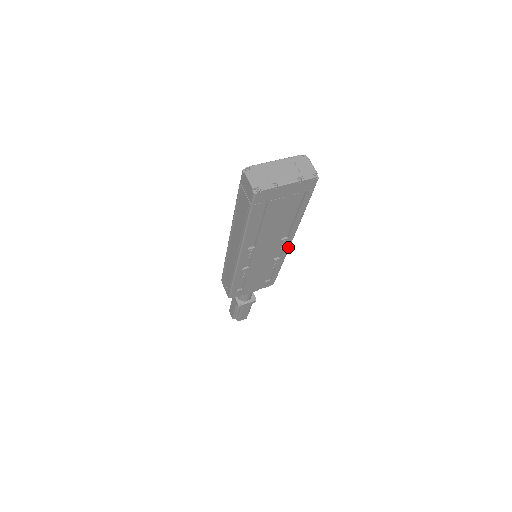
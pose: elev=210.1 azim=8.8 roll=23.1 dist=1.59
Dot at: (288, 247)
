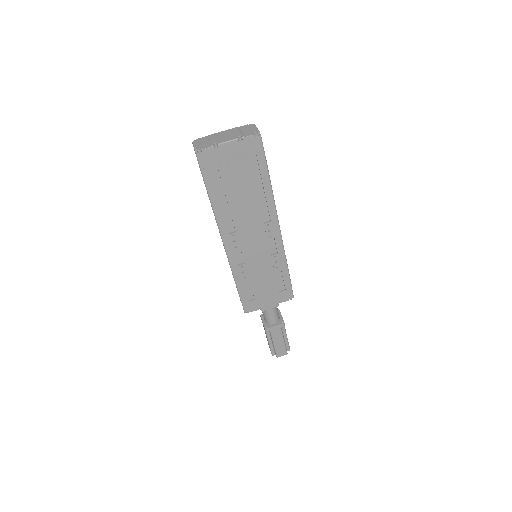
Dot at: (280, 237)
